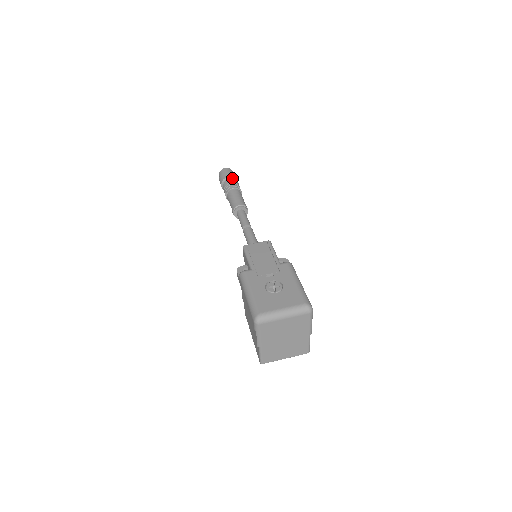
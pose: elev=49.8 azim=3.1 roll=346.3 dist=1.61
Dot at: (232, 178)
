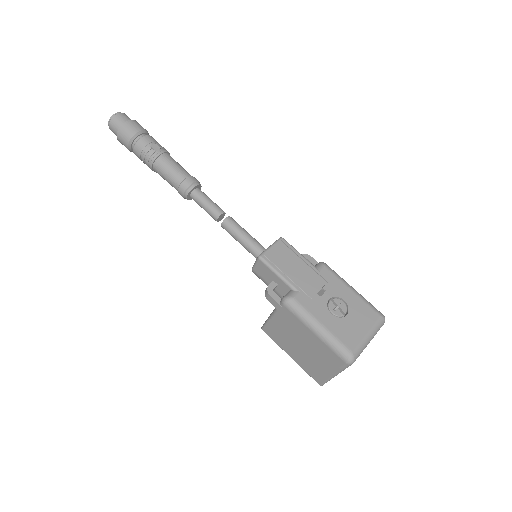
Dot at: (143, 132)
